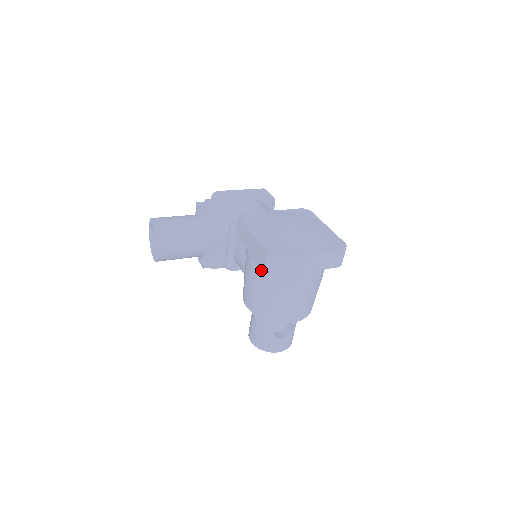
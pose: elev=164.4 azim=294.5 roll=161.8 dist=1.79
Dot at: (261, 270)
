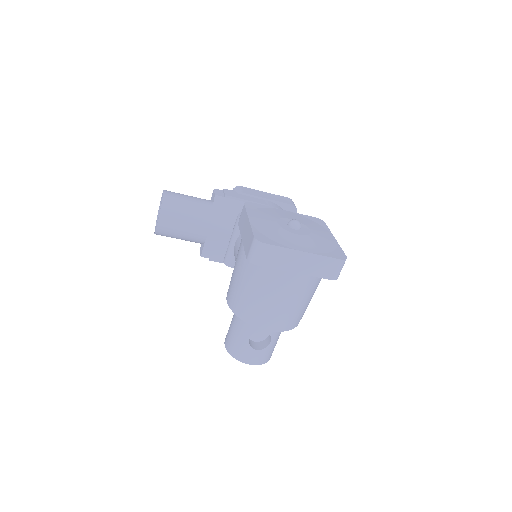
Dot at: occluded
